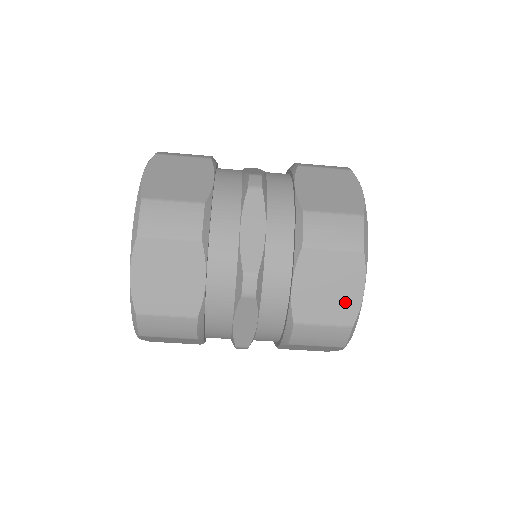
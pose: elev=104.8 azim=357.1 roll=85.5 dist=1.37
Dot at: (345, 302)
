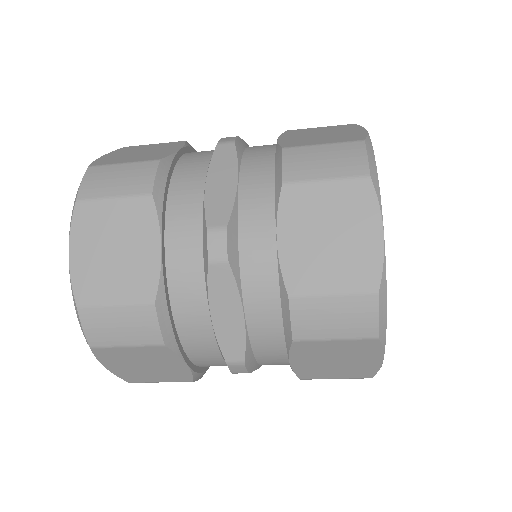
Dot at: (358, 254)
